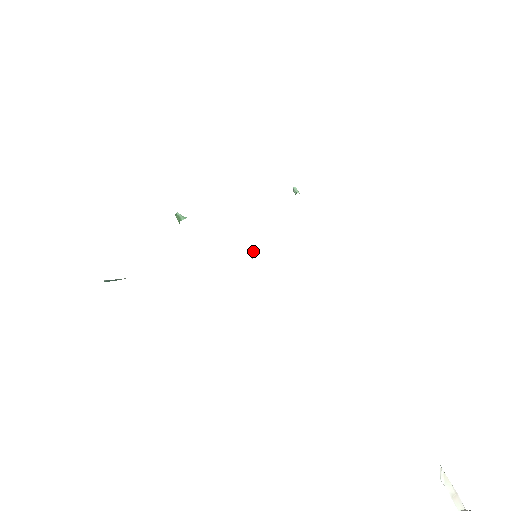
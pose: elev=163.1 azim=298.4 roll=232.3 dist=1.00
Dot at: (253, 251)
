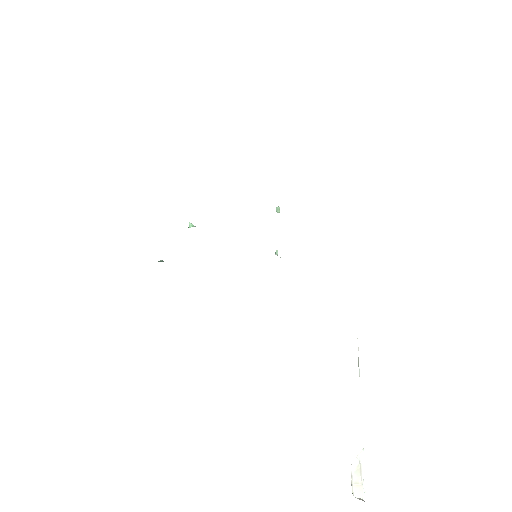
Dot at: (277, 251)
